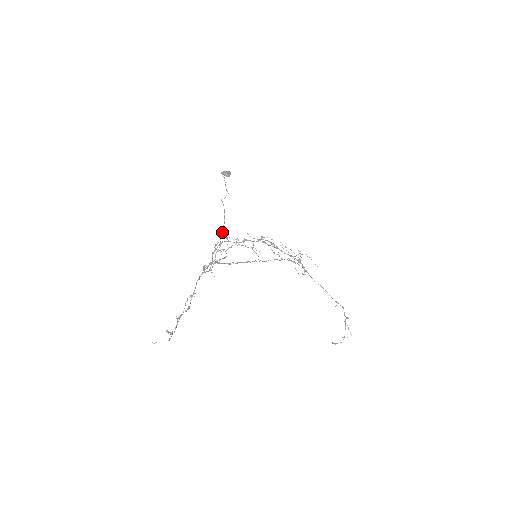
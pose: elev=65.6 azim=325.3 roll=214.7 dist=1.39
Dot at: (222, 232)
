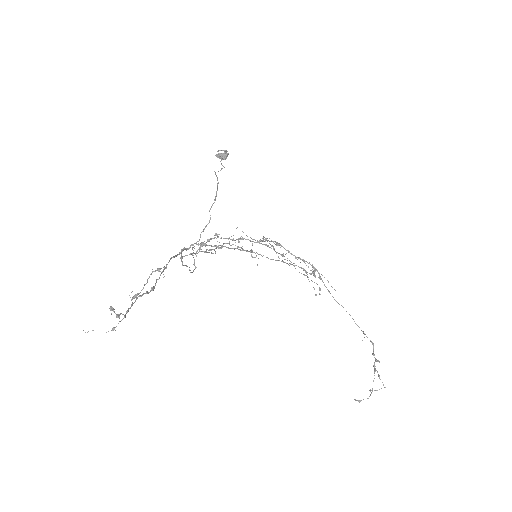
Dot at: (213, 203)
